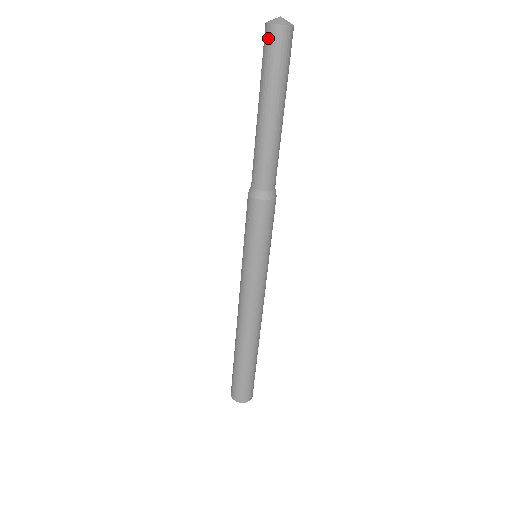
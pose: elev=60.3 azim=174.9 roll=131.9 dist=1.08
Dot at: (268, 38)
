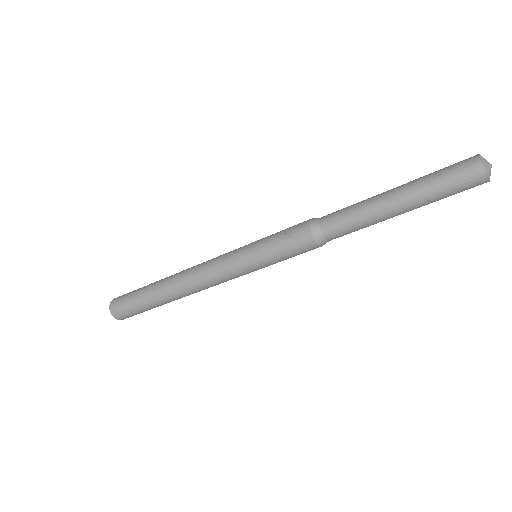
Dot at: (467, 166)
